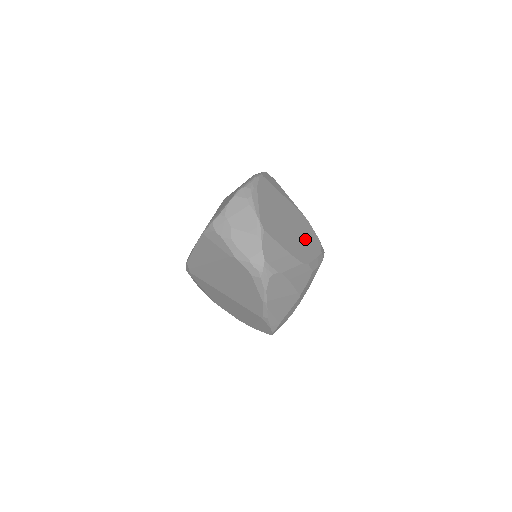
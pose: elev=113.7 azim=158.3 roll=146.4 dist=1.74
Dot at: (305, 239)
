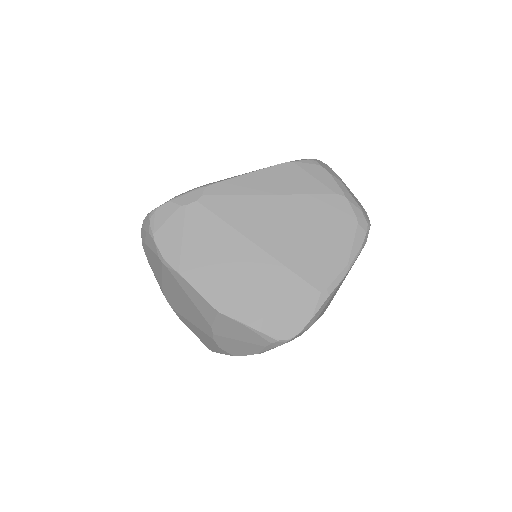
Dot at: occluded
